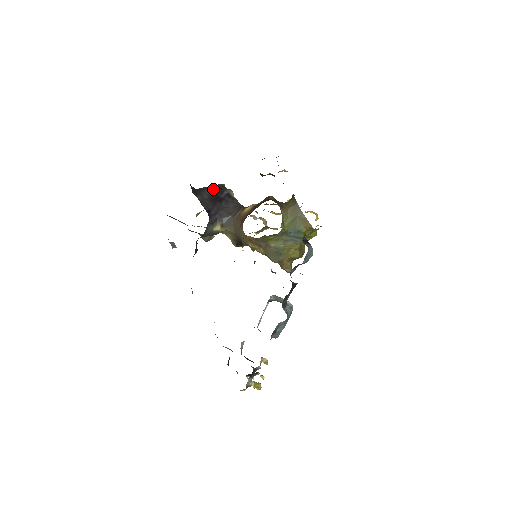
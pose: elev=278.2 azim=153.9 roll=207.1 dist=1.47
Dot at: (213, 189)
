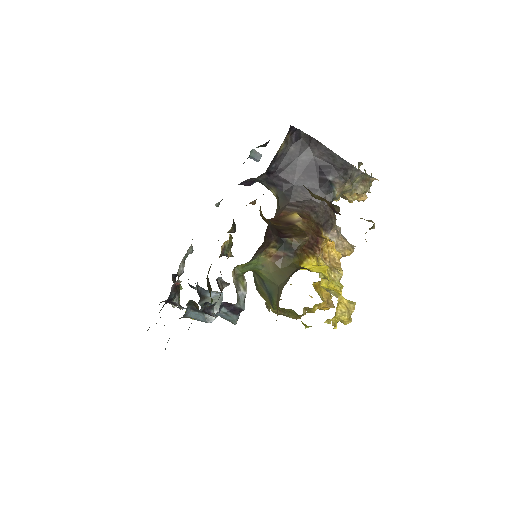
Dot at: (327, 159)
